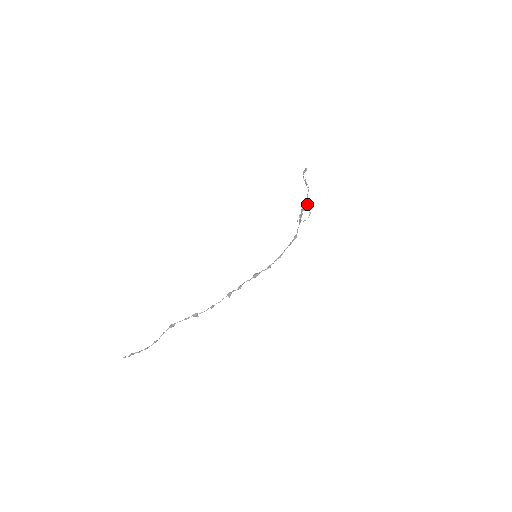
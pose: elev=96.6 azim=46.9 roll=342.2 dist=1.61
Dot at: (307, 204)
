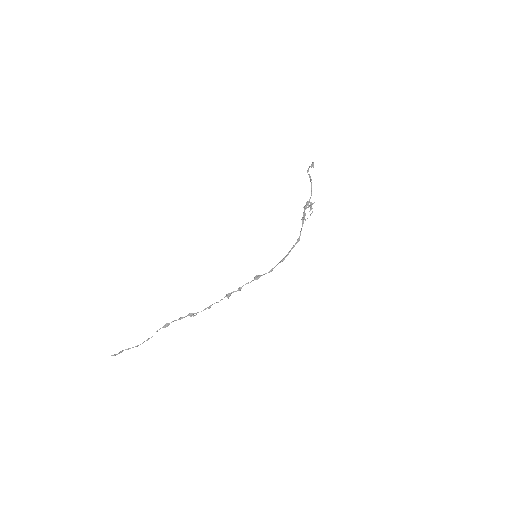
Dot at: (311, 203)
